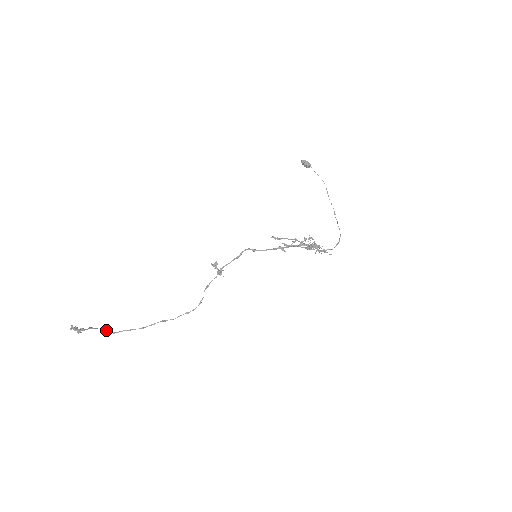
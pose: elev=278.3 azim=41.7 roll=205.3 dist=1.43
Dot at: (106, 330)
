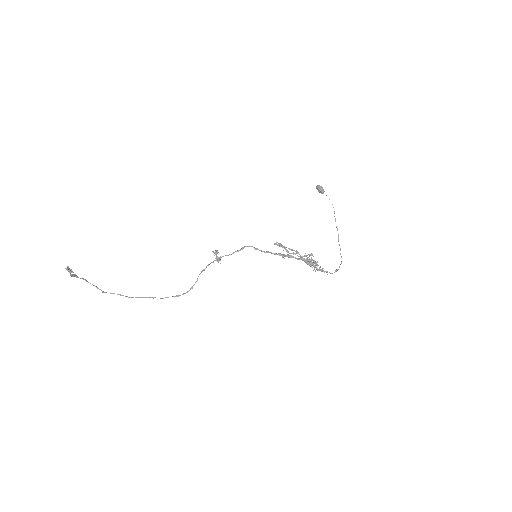
Dot at: (96, 287)
